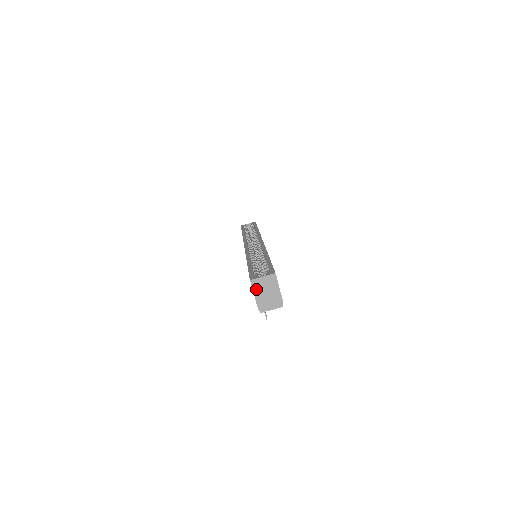
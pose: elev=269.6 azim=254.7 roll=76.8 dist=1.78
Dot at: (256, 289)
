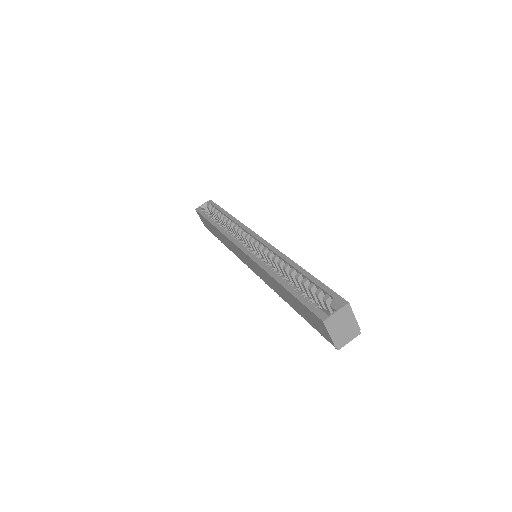
Dot at: (331, 328)
